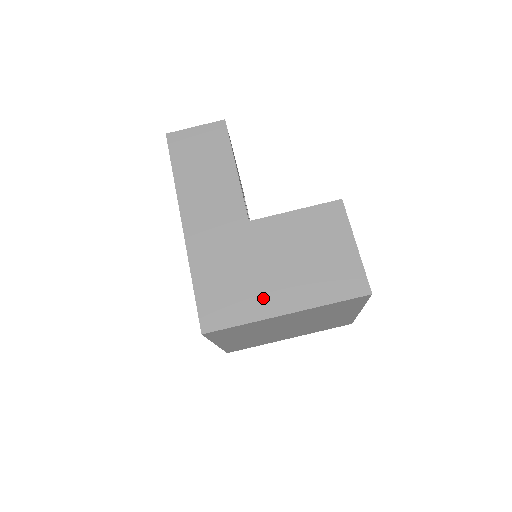
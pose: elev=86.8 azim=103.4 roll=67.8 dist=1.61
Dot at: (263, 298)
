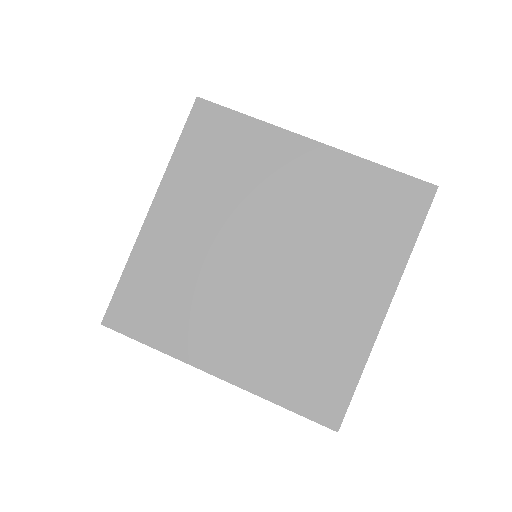
Dot at: occluded
